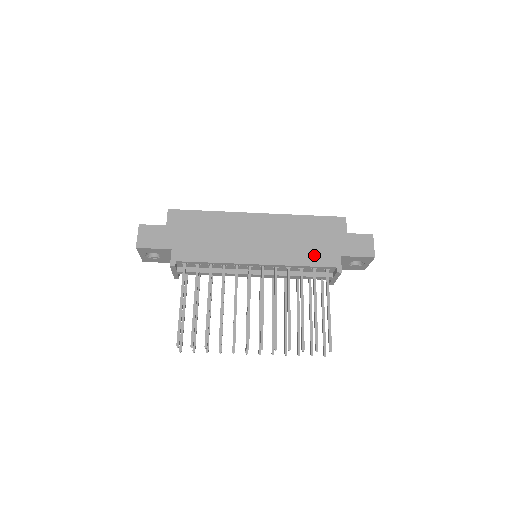
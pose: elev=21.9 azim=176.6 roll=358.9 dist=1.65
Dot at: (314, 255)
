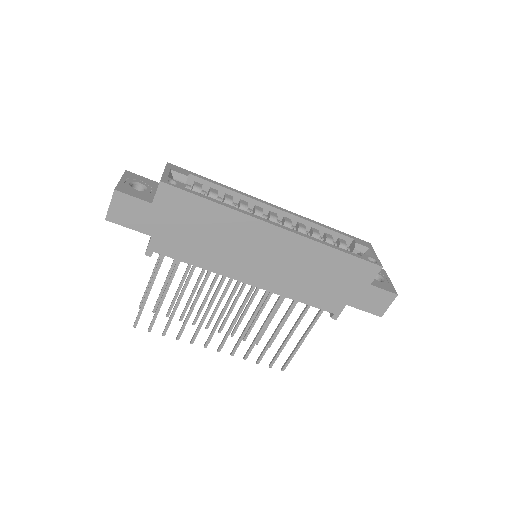
Dot at: (318, 295)
